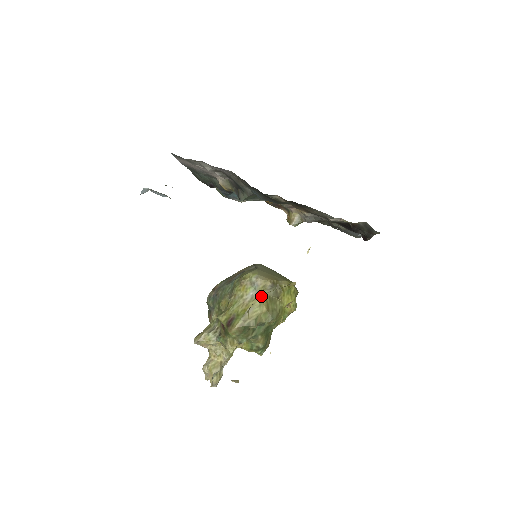
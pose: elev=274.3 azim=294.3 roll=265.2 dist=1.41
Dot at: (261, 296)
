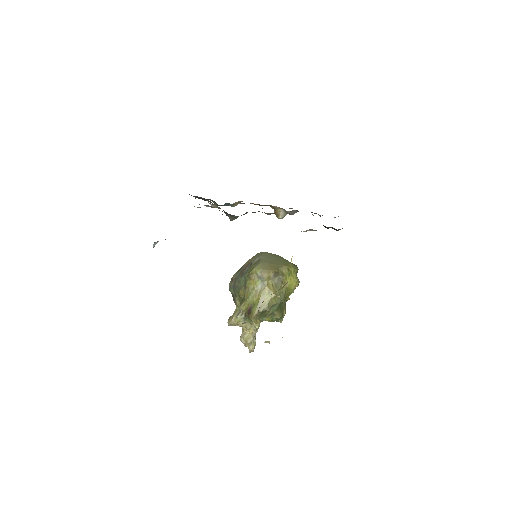
Dot at: (268, 285)
